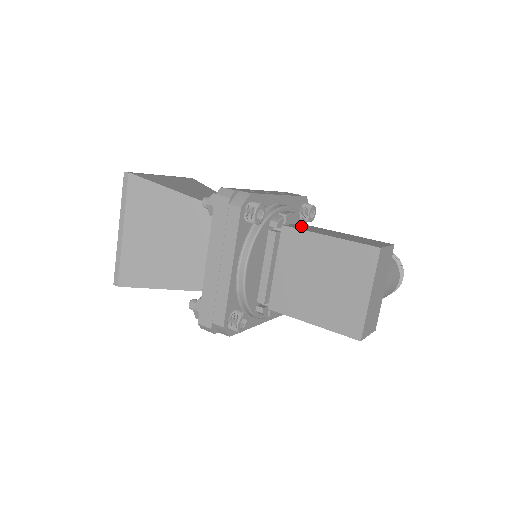
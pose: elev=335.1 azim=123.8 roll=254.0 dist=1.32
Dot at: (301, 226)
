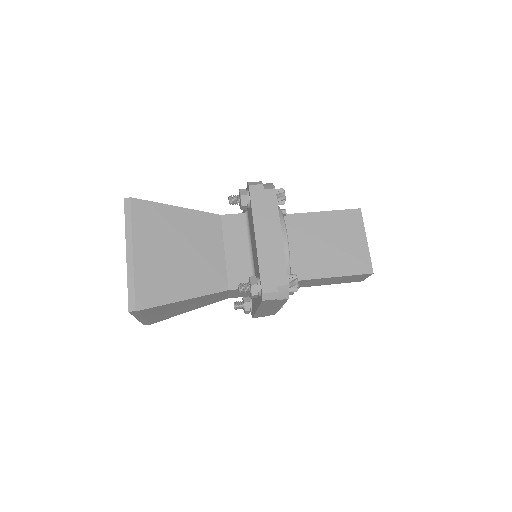
Dot at: occluded
